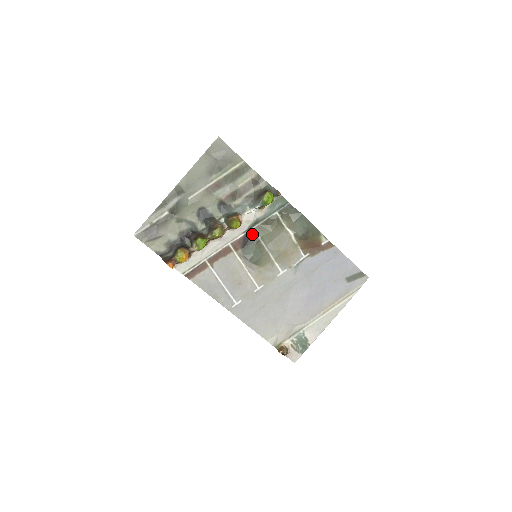
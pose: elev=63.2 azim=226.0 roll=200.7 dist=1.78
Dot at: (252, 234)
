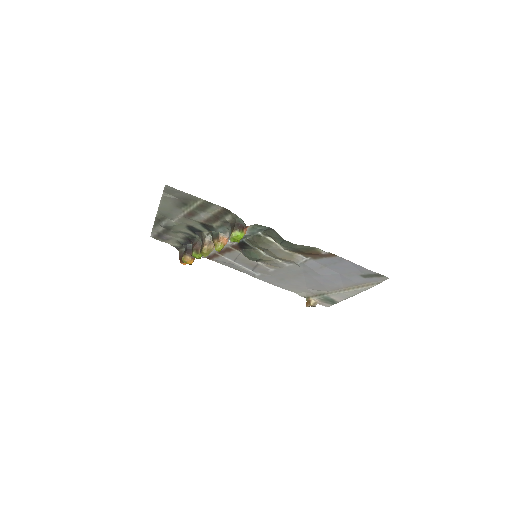
Dot at: (244, 243)
